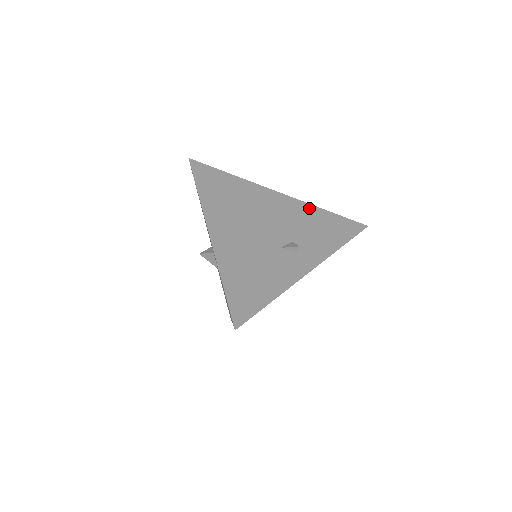
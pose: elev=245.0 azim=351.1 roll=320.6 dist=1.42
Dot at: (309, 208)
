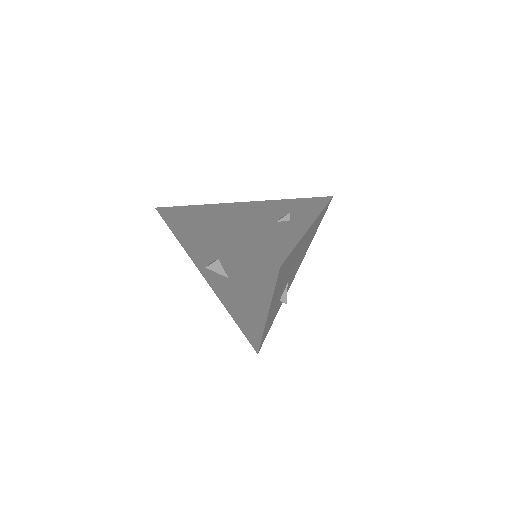
Dot at: (278, 201)
